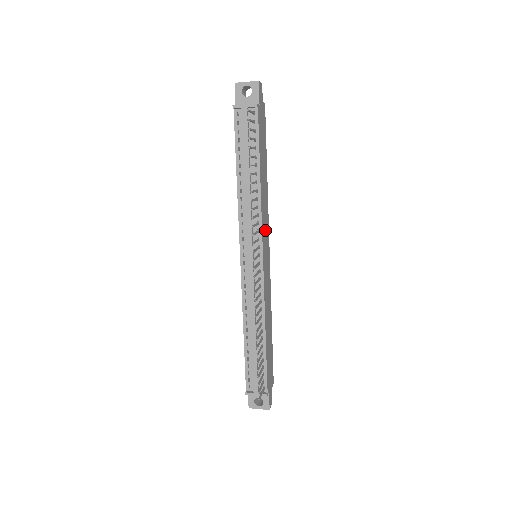
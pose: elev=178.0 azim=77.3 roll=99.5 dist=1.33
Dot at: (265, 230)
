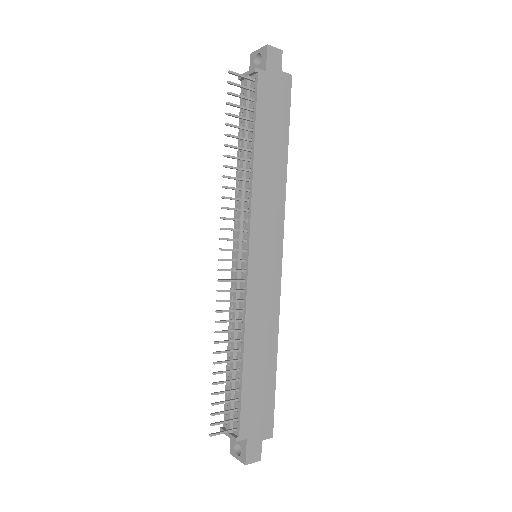
Dot at: (266, 224)
